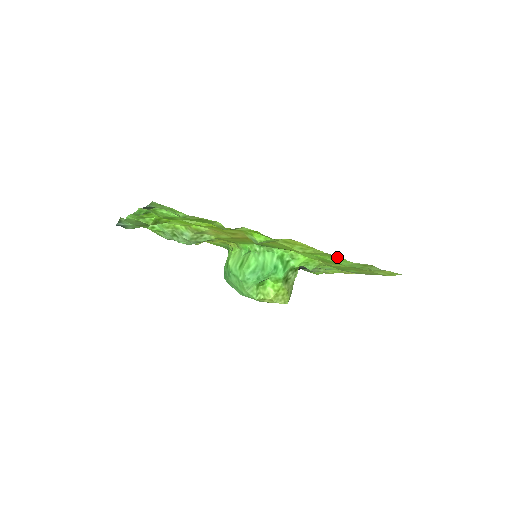
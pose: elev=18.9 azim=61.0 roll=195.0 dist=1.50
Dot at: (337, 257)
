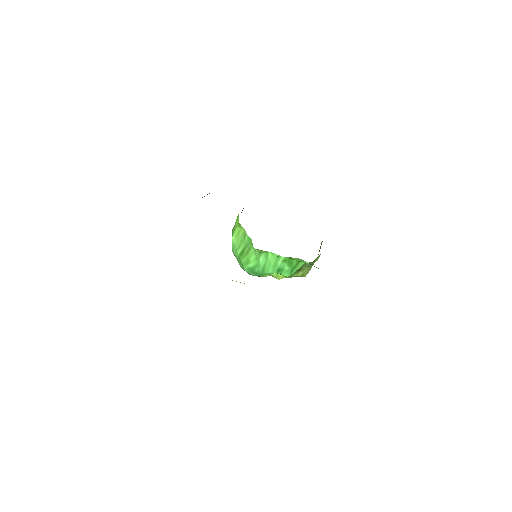
Dot at: occluded
